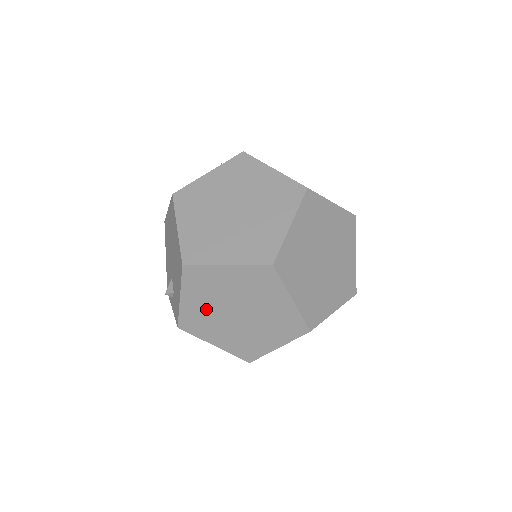
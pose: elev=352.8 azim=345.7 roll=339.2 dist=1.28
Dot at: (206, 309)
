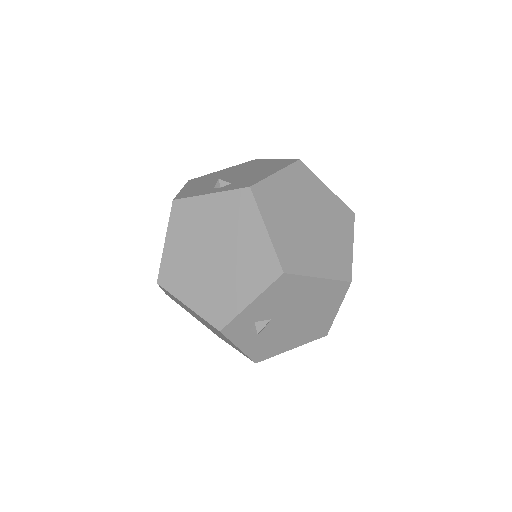
Dot at: (289, 197)
